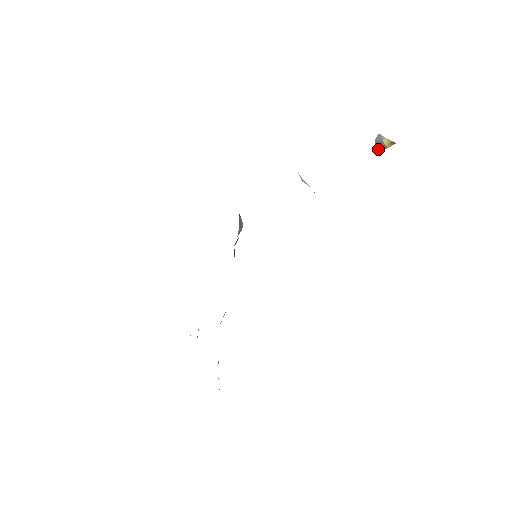
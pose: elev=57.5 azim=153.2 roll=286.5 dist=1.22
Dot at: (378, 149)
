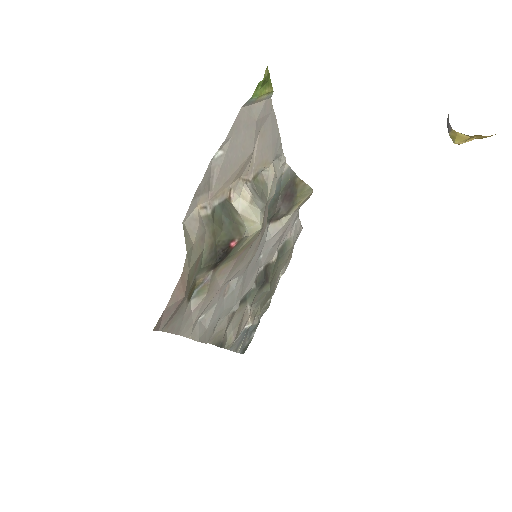
Dot at: occluded
